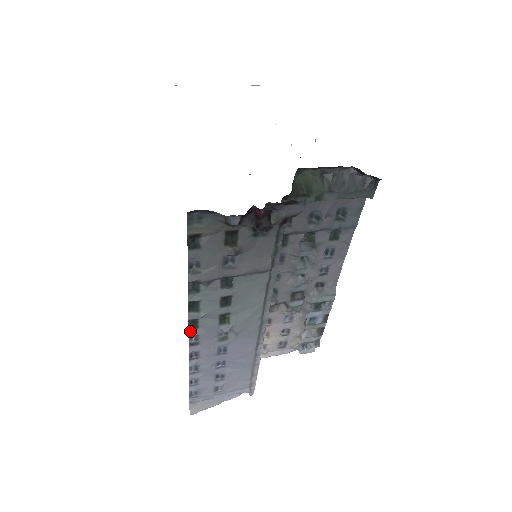
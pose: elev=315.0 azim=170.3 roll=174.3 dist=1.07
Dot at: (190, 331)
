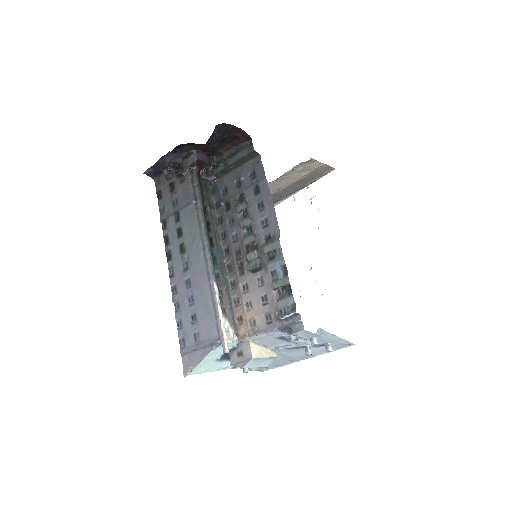
Dot at: (169, 264)
